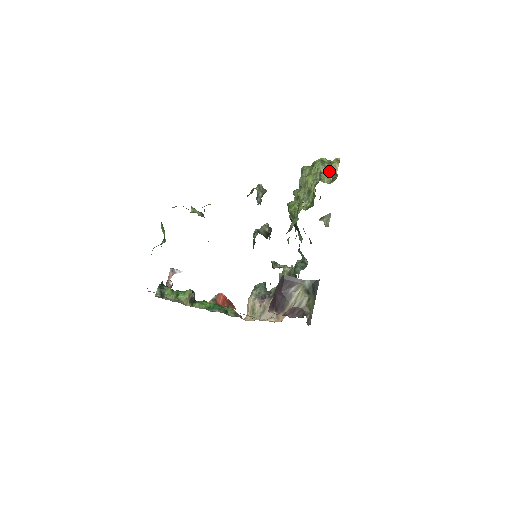
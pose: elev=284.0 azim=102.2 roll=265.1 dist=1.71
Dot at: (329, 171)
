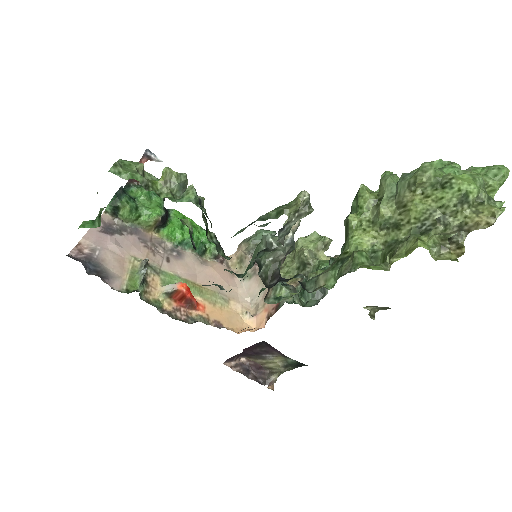
Dot at: (459, 223)
